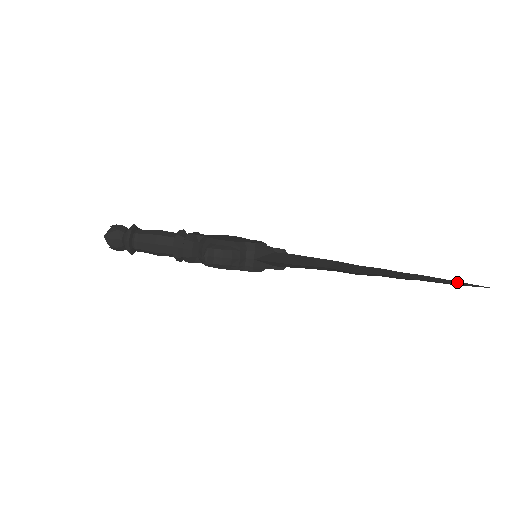
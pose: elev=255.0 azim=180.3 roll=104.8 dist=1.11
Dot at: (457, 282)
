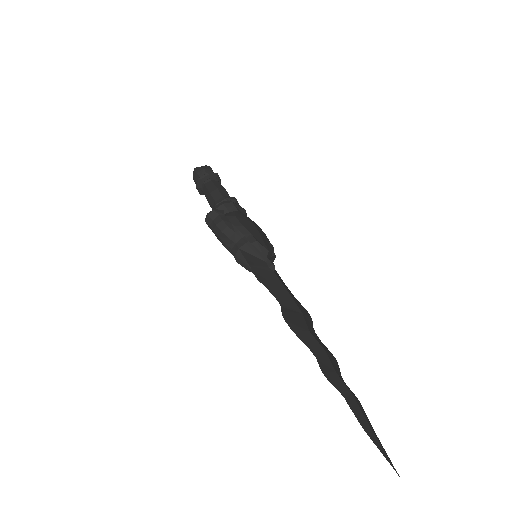
Dot at: (371, 432)
